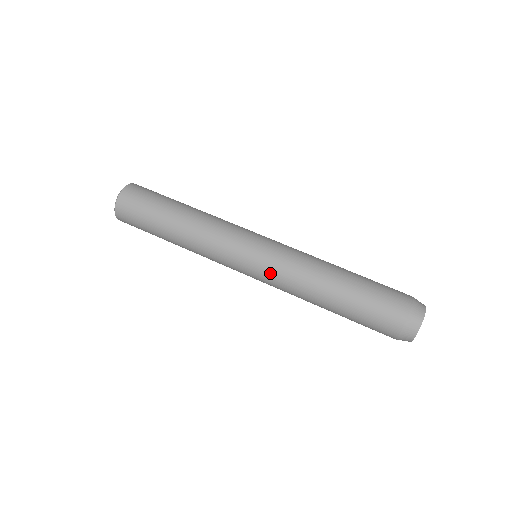
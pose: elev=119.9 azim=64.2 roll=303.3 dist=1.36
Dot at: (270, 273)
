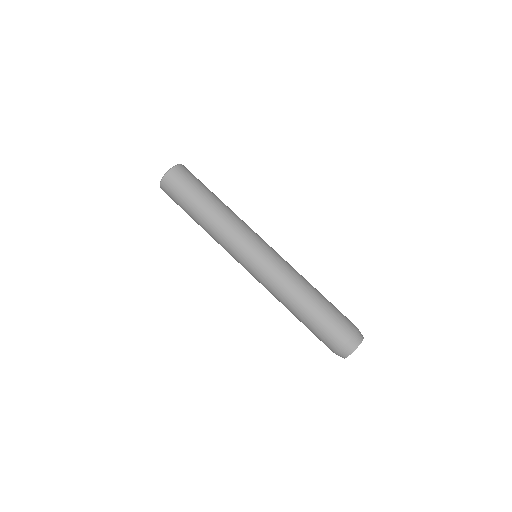
Dot at: (258, 279)
